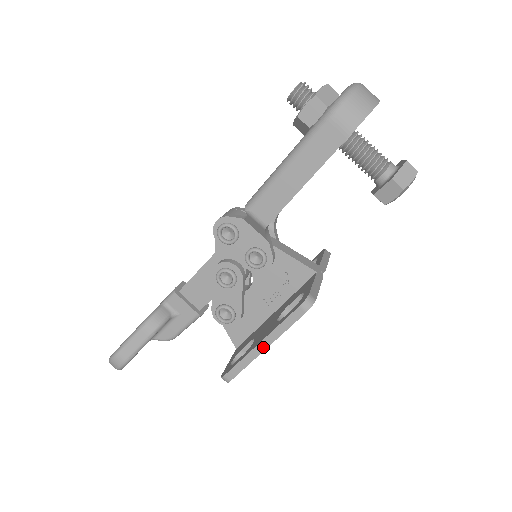
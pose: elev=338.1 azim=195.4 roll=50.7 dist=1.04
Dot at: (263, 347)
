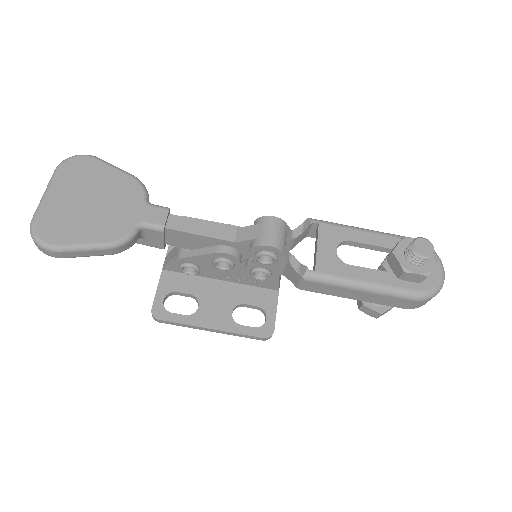
Dot at: (211, 330)
